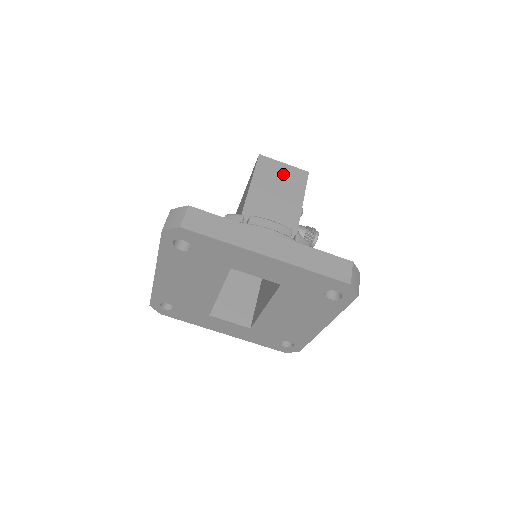
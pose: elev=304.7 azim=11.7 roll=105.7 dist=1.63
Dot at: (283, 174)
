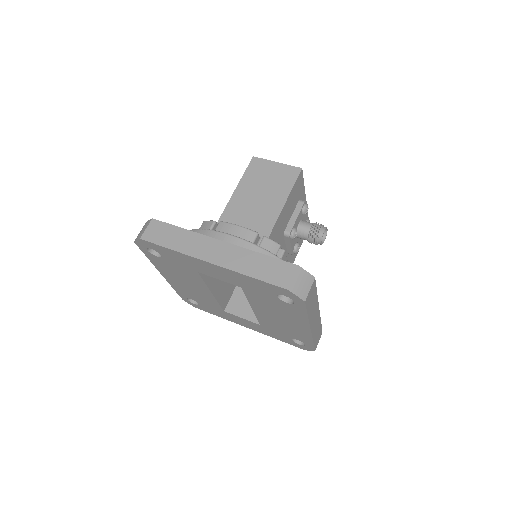
Dot at: (272, 174)
